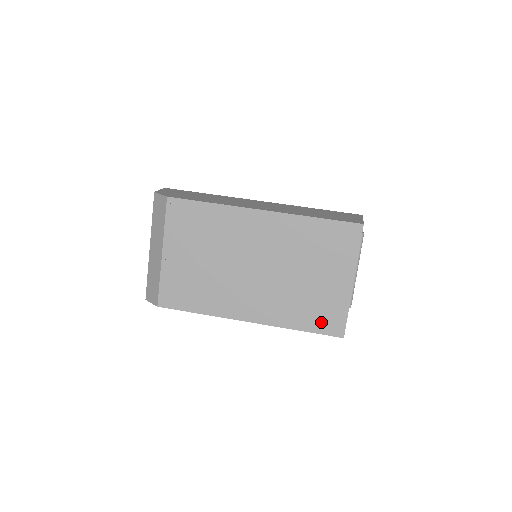
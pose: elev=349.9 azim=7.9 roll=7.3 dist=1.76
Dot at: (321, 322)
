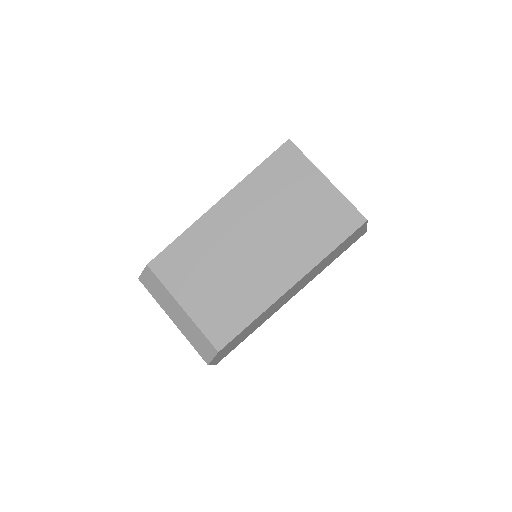
Dot at: (340, 228)
